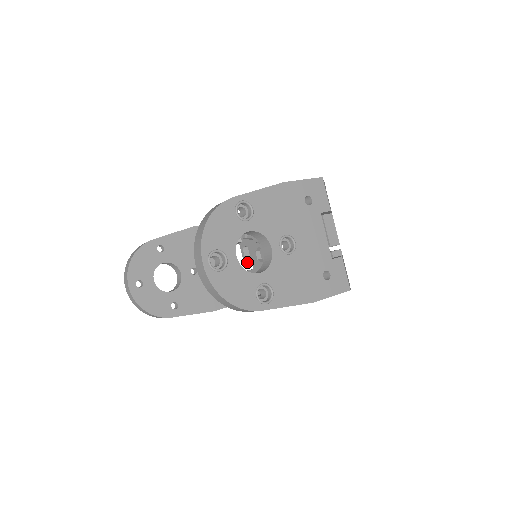
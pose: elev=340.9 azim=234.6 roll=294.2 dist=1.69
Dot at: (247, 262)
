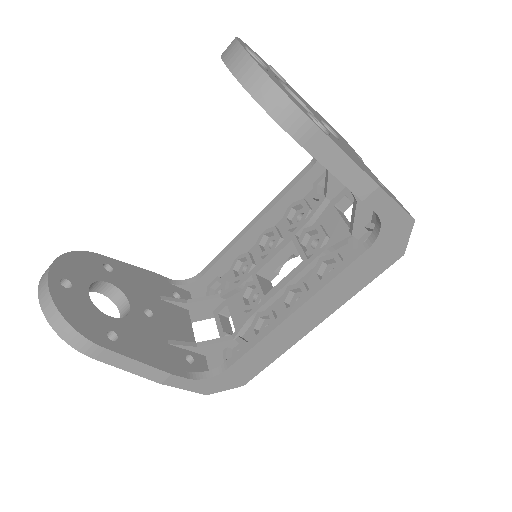
Dot at: (224, 331)
